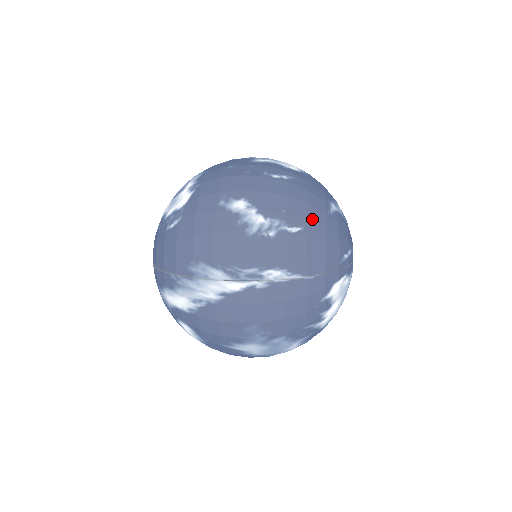
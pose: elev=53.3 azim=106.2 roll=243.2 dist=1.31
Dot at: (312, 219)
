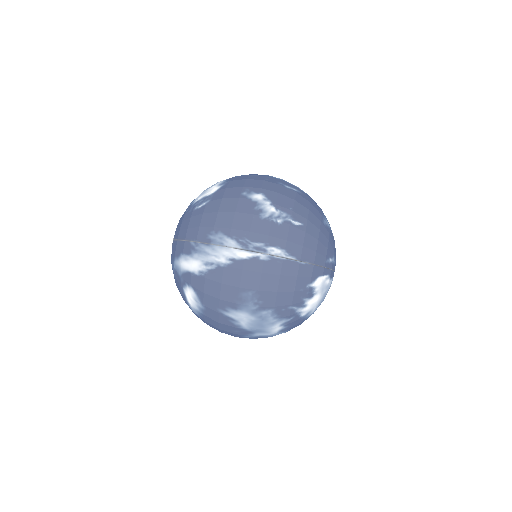
Dot at: (311, 221)
